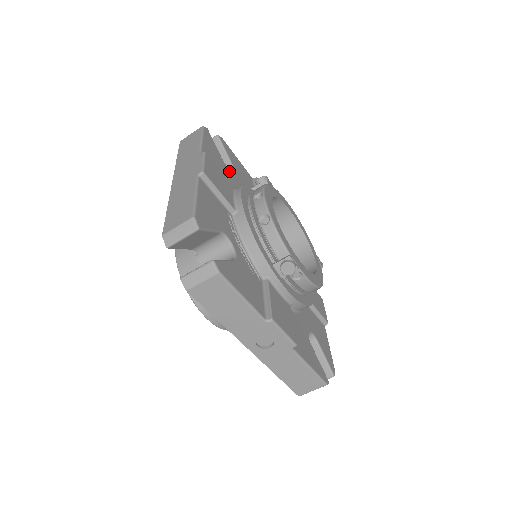
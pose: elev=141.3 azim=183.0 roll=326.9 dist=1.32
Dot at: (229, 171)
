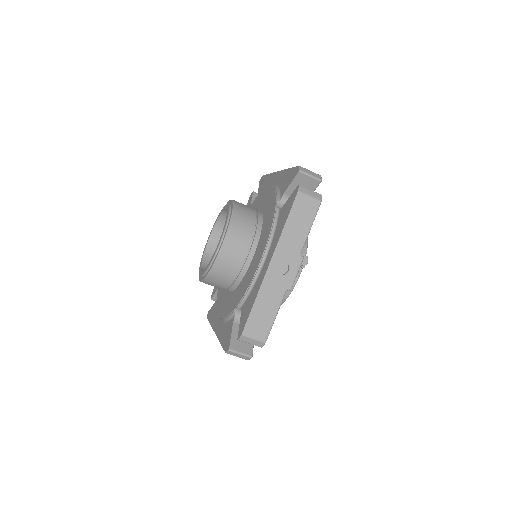
Dot at: occluded
